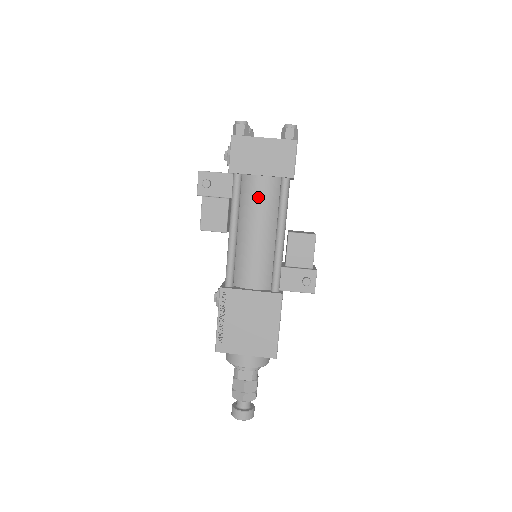
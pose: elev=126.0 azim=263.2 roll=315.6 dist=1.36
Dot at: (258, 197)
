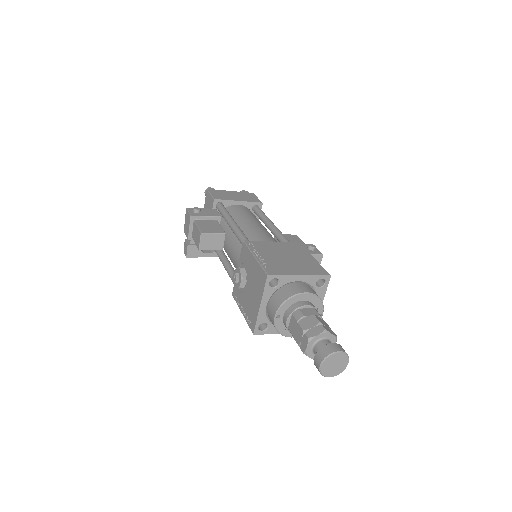
Dot at: (242, 211)
